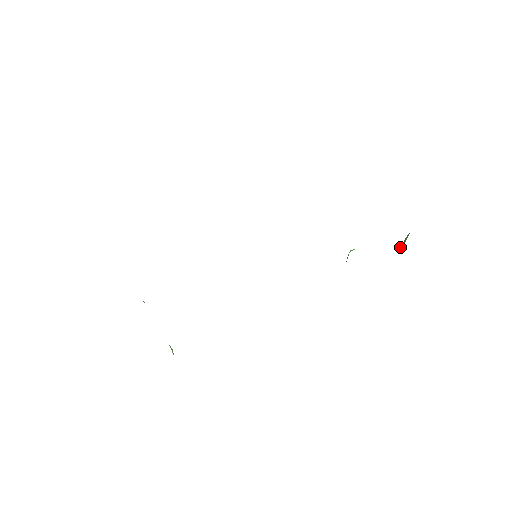
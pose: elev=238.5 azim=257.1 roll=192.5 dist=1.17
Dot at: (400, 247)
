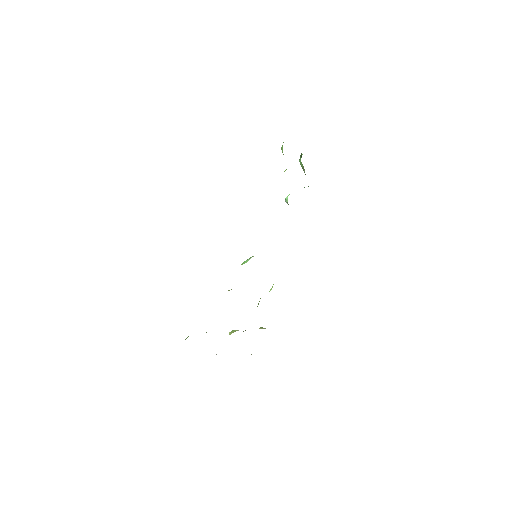
Dot at: occluded
